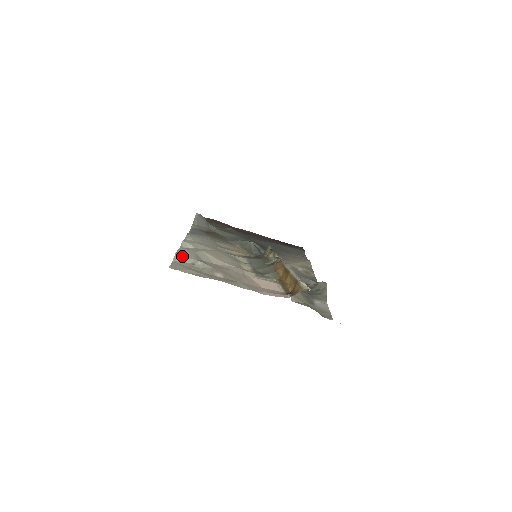
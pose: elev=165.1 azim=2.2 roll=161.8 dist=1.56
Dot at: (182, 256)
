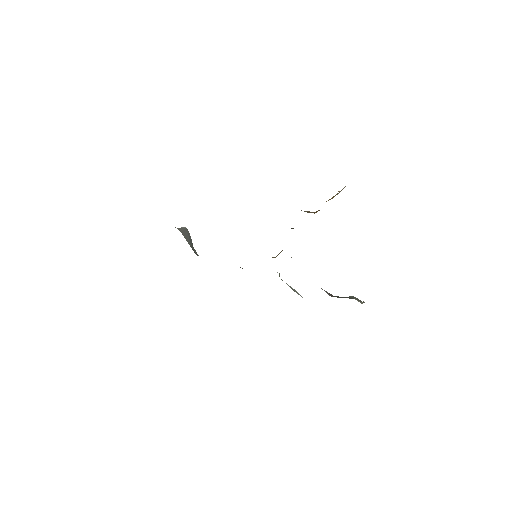
Dot at: occluded
